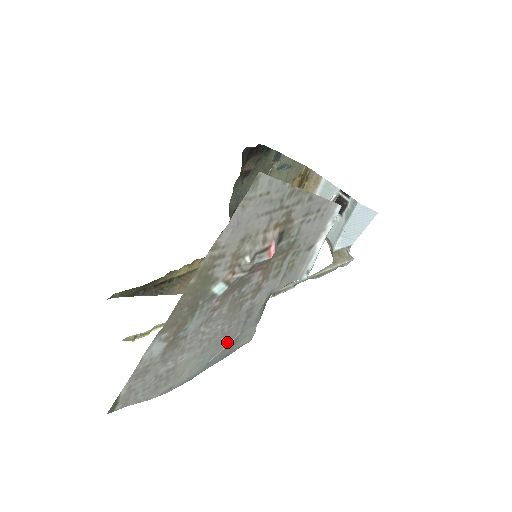
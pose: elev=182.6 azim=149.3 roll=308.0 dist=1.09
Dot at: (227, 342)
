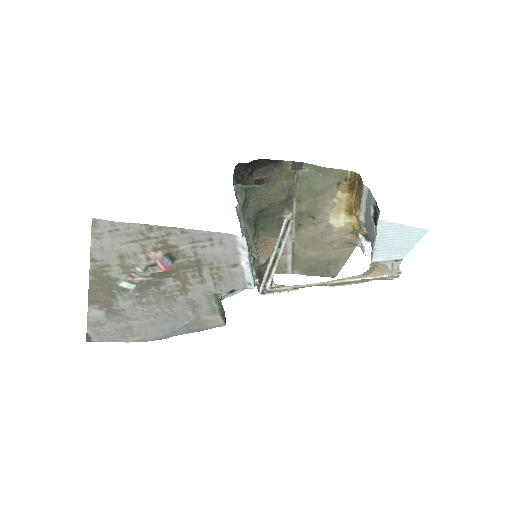
Dot at: (183, 321)
